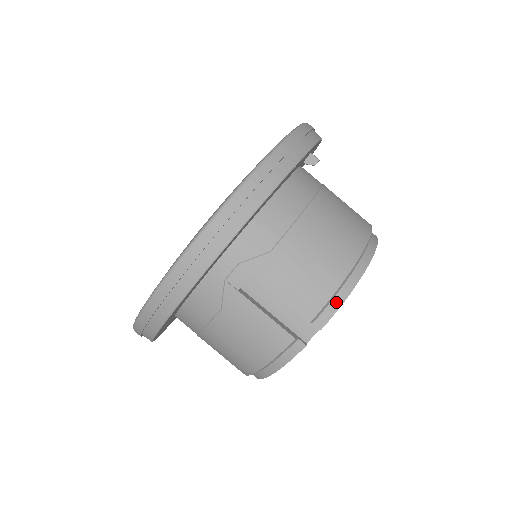
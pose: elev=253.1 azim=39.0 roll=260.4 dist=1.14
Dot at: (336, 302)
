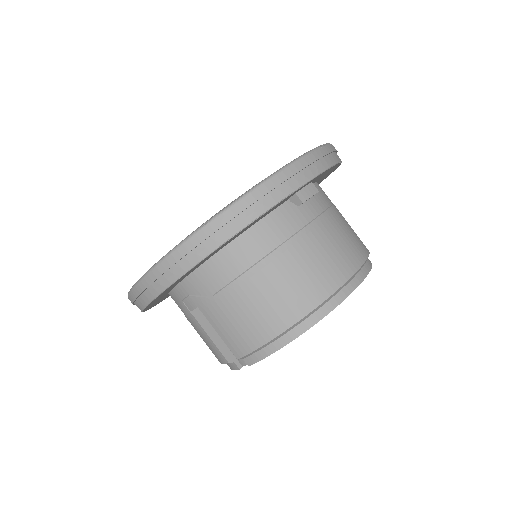
Dot at: (263, 353)
